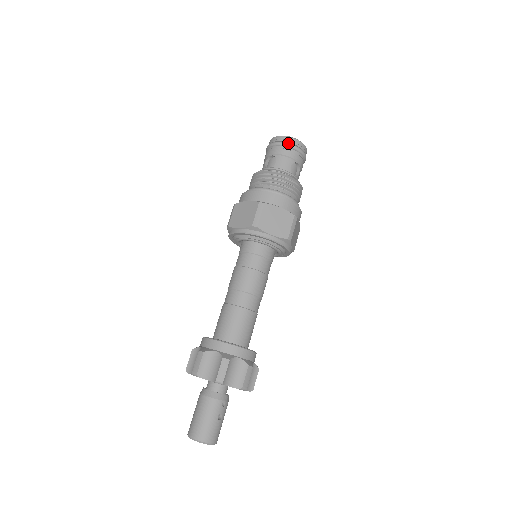
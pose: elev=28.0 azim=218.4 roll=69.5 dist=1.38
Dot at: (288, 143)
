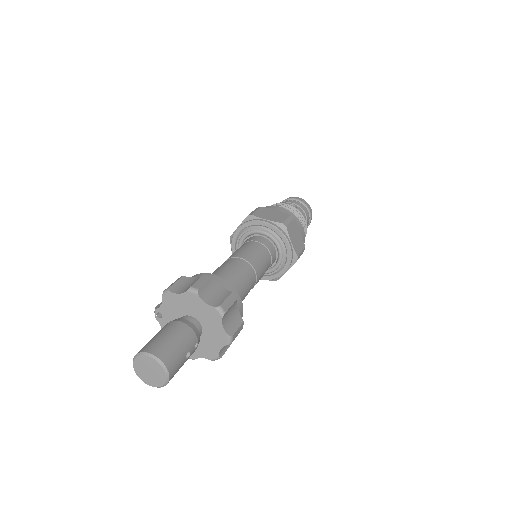
Dot at: (307, 205)
